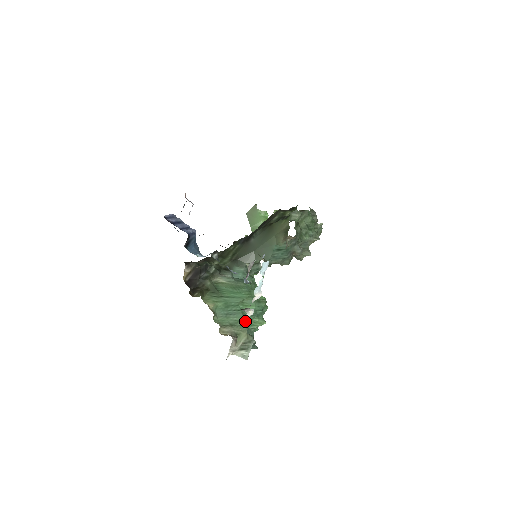
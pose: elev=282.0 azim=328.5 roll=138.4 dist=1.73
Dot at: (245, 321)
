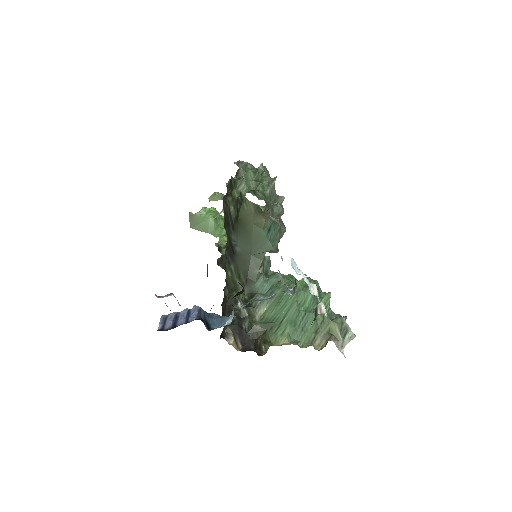
Dot at: (320, 315)
